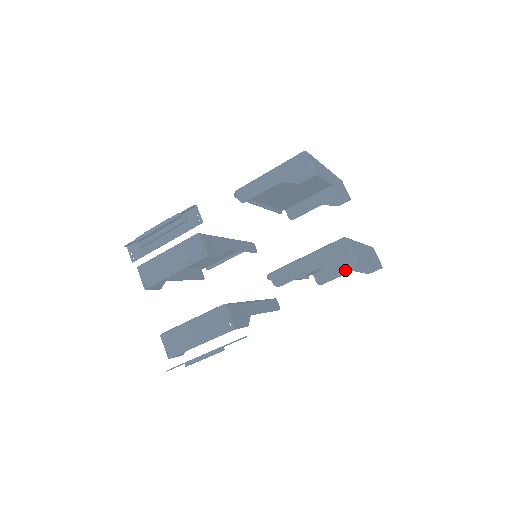
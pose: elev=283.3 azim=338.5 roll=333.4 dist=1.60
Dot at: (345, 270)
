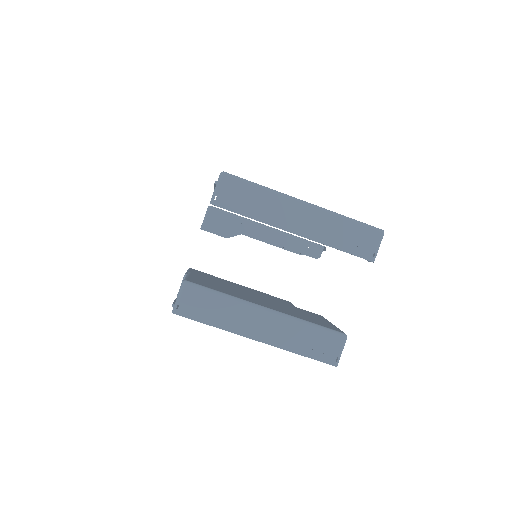
Dot at: occluded
